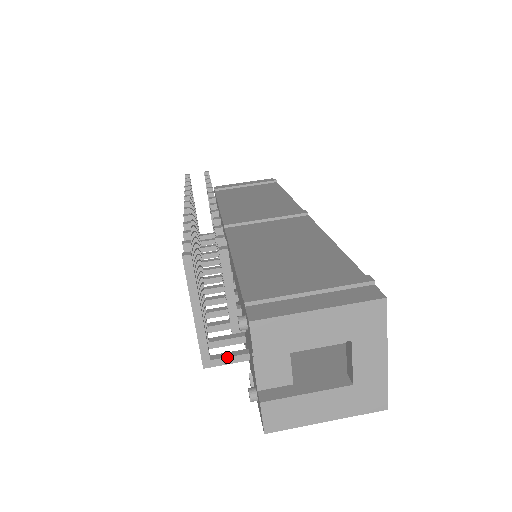
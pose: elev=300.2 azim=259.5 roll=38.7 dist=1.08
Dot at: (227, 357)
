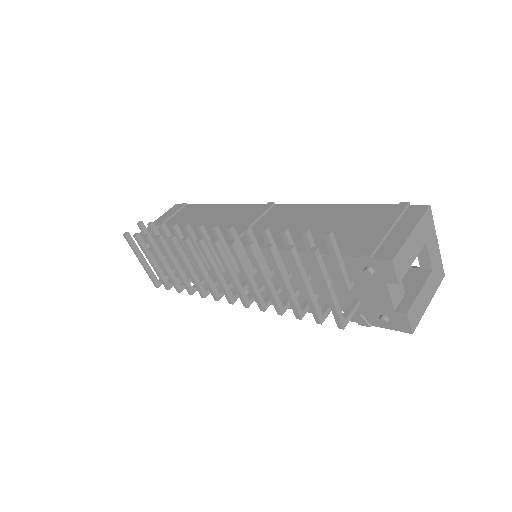
Dot at: (351, 311)
